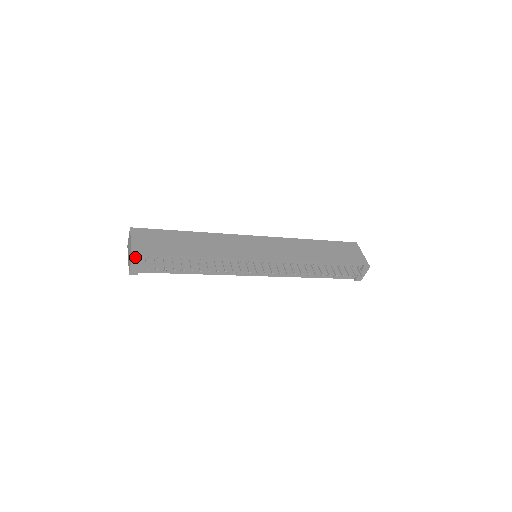
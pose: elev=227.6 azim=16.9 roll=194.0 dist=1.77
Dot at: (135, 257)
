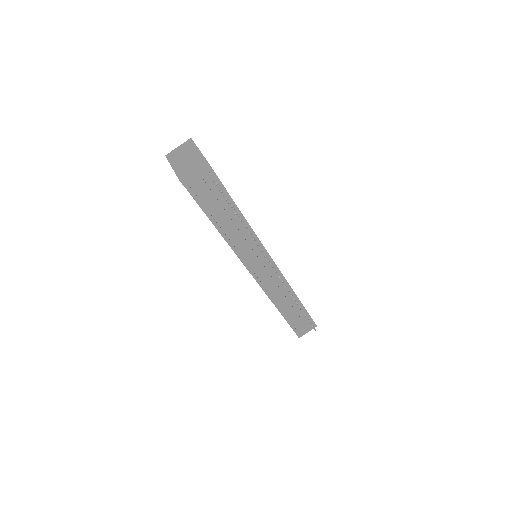
Dot at: (208, 164)
